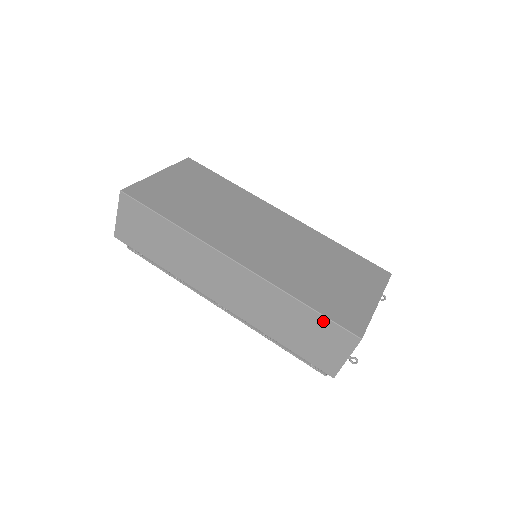
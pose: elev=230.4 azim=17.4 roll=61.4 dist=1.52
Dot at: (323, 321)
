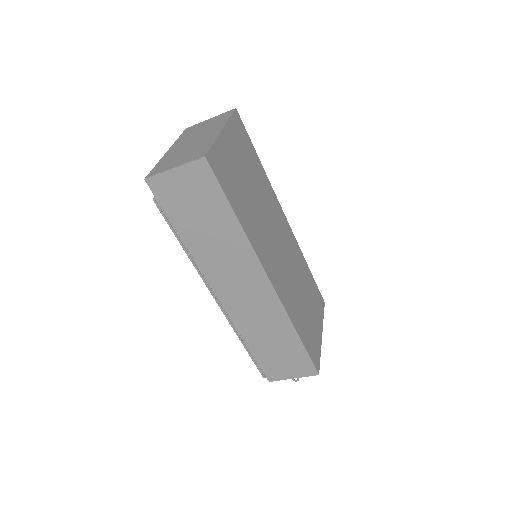
Dot at: (303, 354)
